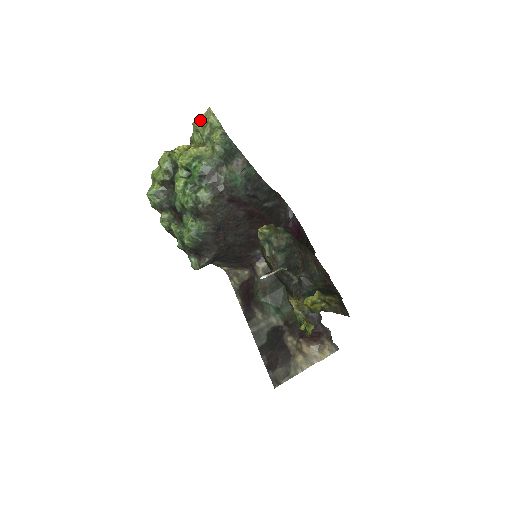
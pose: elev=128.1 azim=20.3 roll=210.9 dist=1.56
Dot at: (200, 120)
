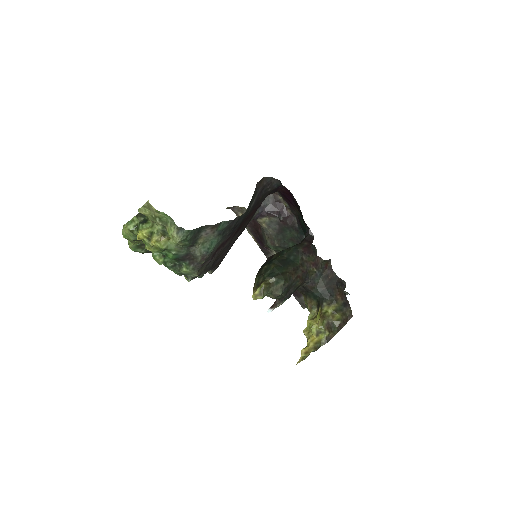
Dot at: (145, 209)
